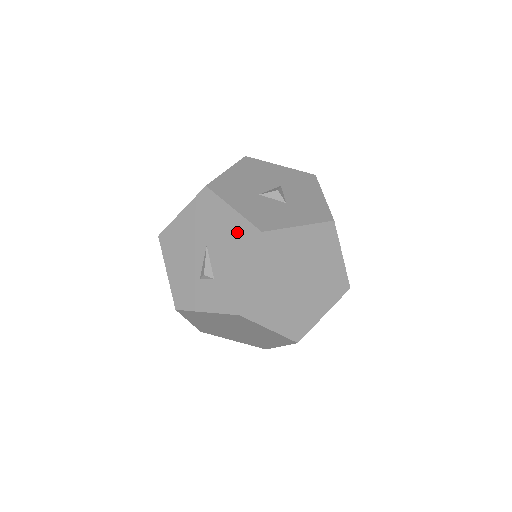
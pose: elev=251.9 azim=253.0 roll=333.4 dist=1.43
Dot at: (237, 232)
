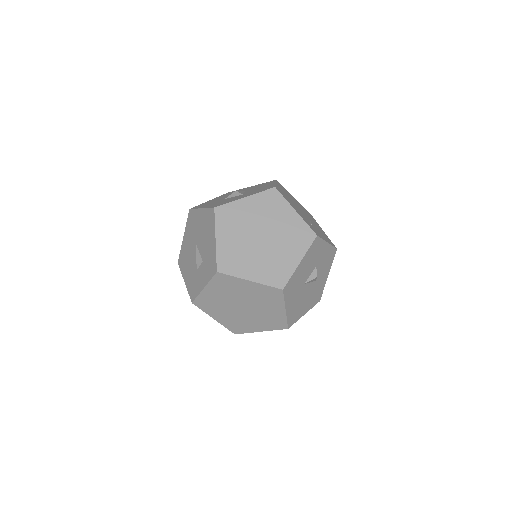
Dot at: (205, 220)
